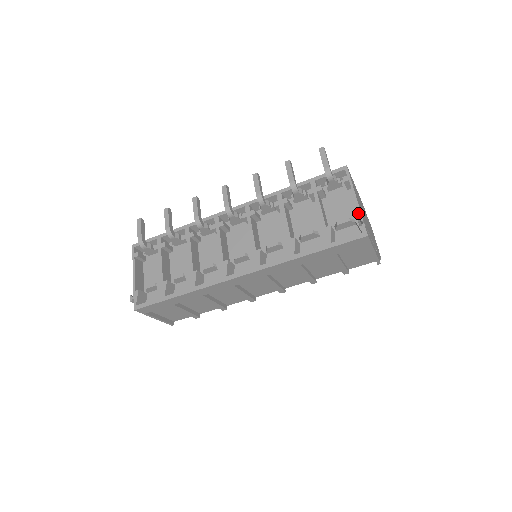
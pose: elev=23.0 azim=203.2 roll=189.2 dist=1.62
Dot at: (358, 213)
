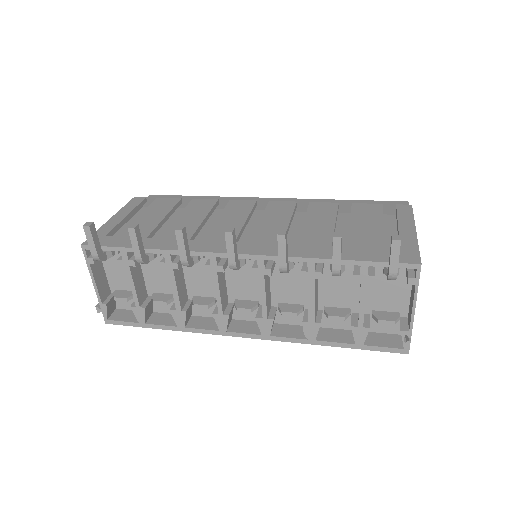
Dot at: (407, 305)
